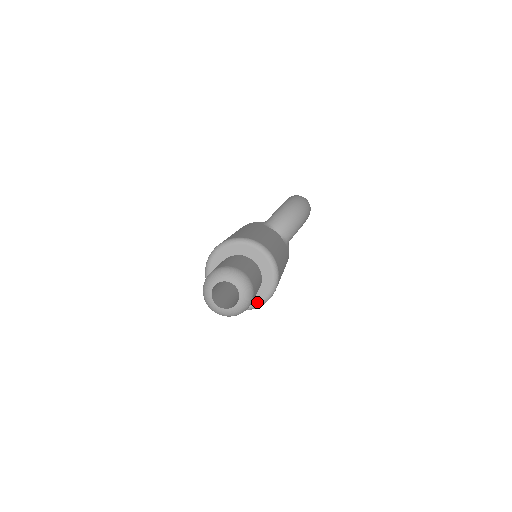
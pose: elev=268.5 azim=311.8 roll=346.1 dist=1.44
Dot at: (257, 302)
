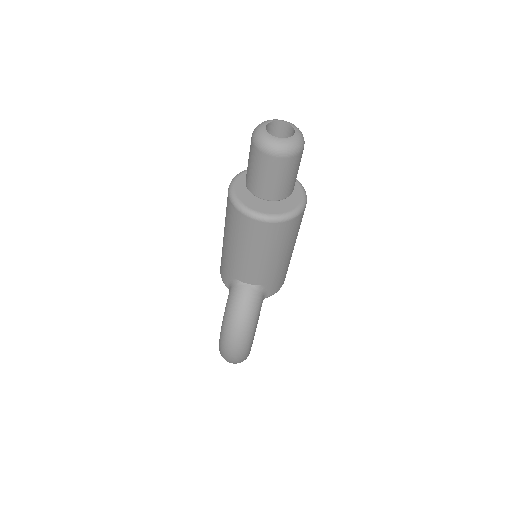
Dot at: (298, 204)
